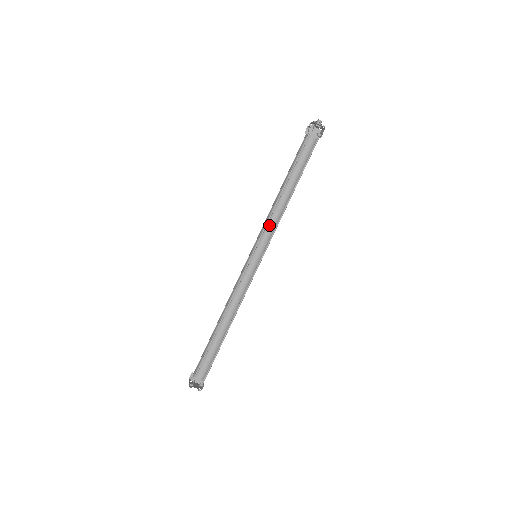
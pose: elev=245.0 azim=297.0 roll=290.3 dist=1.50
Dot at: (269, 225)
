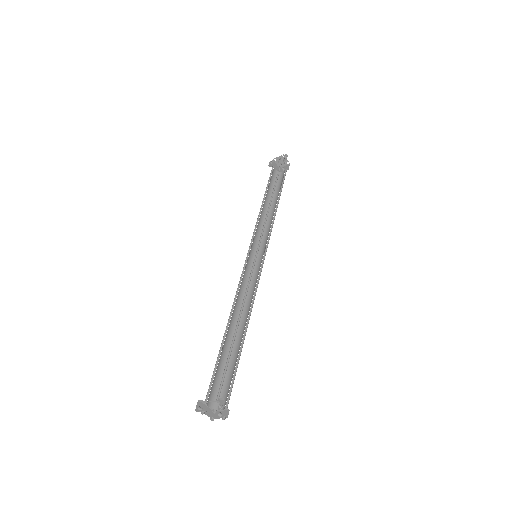
Dot at: (257, 231)
